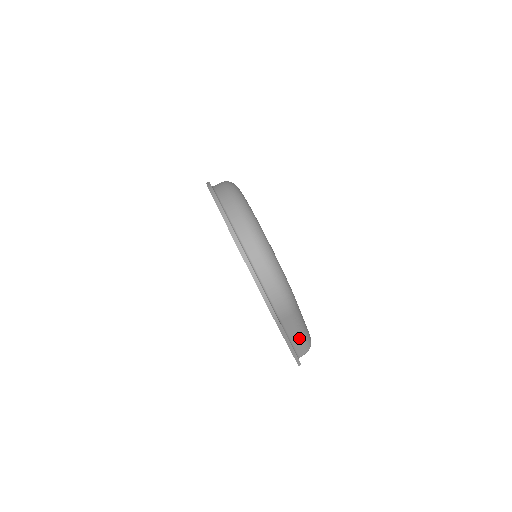
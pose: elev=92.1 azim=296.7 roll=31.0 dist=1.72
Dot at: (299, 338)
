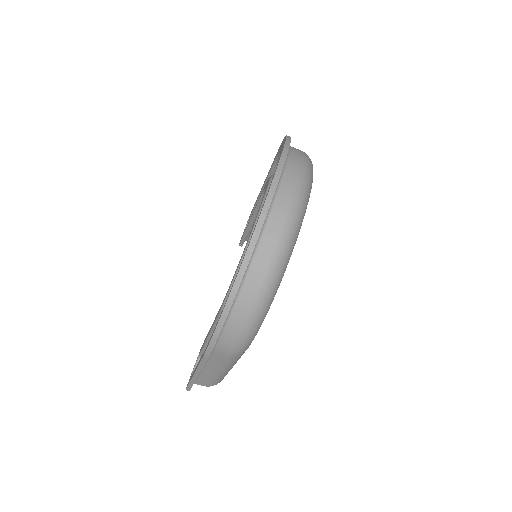
Dot at: (213, 374)
